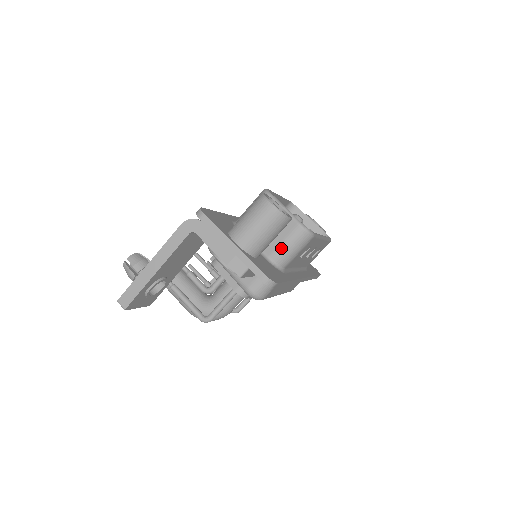
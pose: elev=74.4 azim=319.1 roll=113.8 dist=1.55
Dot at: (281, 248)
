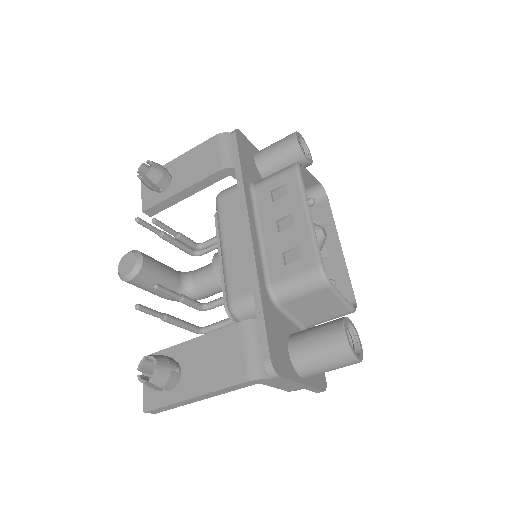
Dot at: occluded
